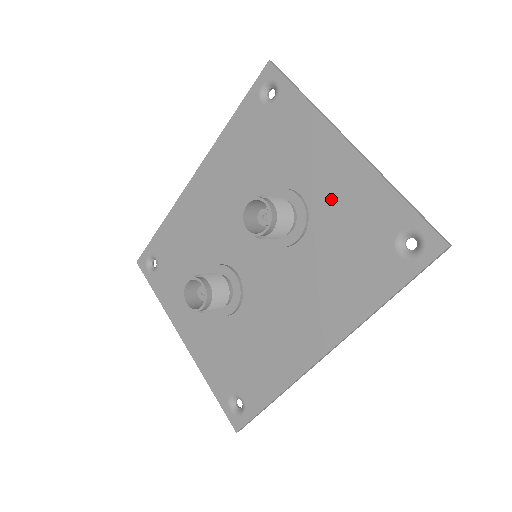
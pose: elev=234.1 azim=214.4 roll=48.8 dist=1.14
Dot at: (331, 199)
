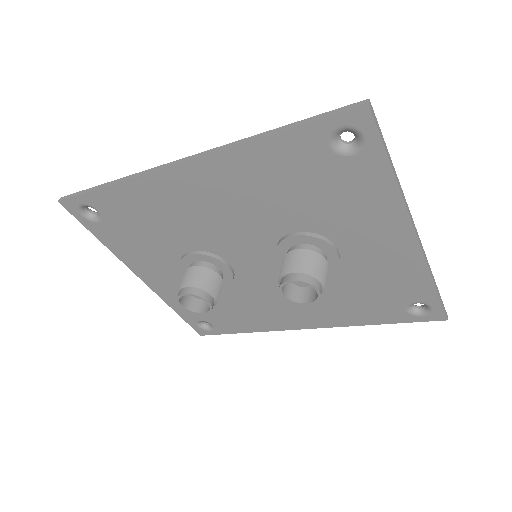
Dot at: (369, 263)
